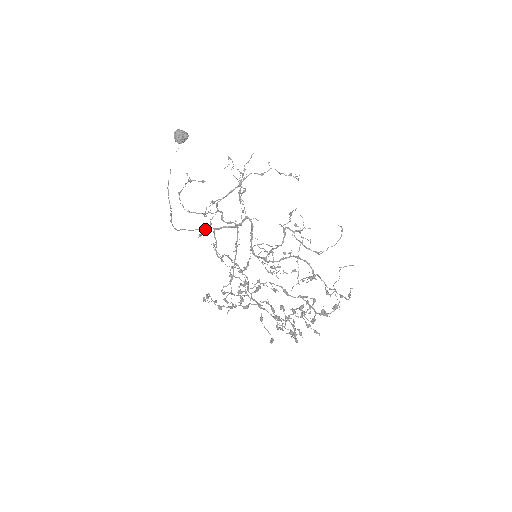
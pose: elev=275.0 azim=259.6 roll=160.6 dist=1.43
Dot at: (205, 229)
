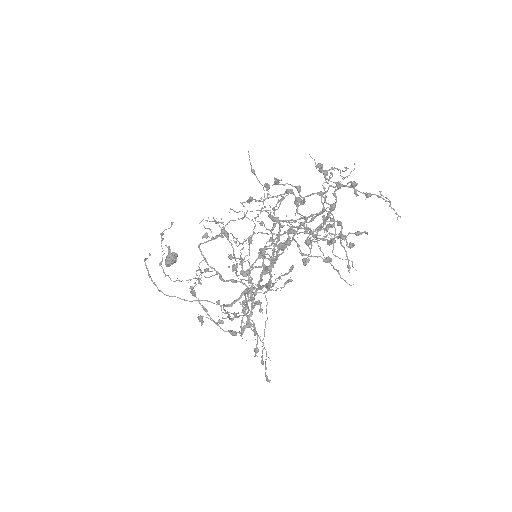
Dot at: (207, 301)
